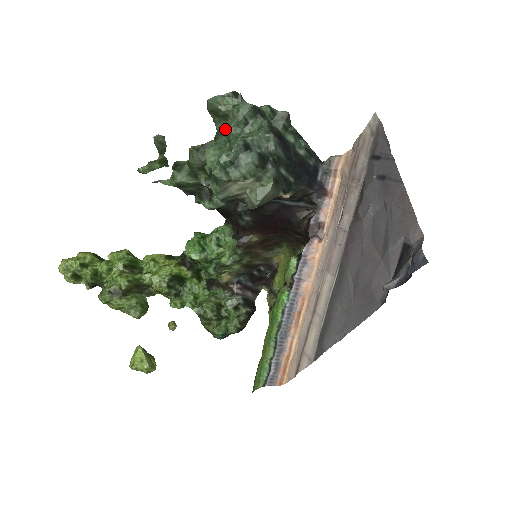
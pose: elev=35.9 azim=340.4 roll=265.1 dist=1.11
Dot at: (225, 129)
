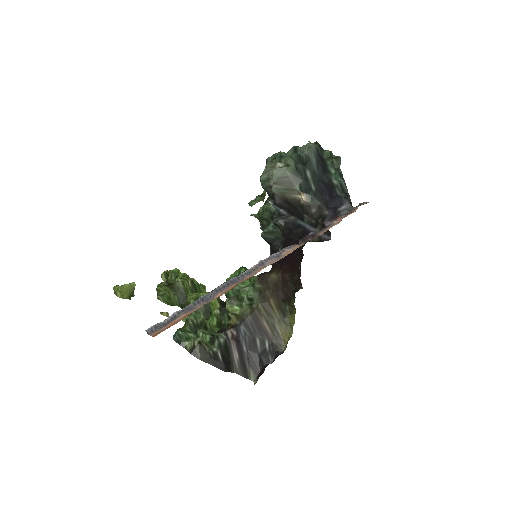
Dot at: occluded
